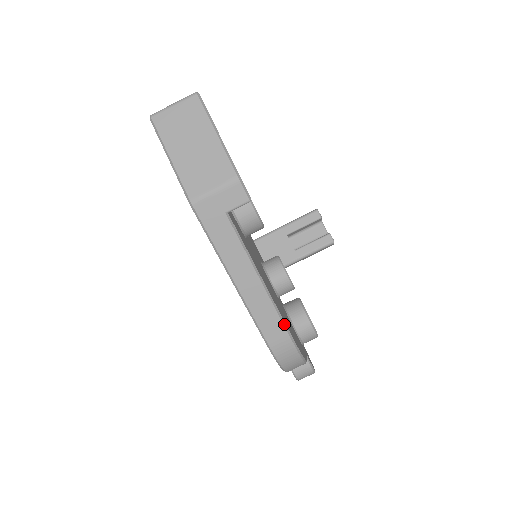
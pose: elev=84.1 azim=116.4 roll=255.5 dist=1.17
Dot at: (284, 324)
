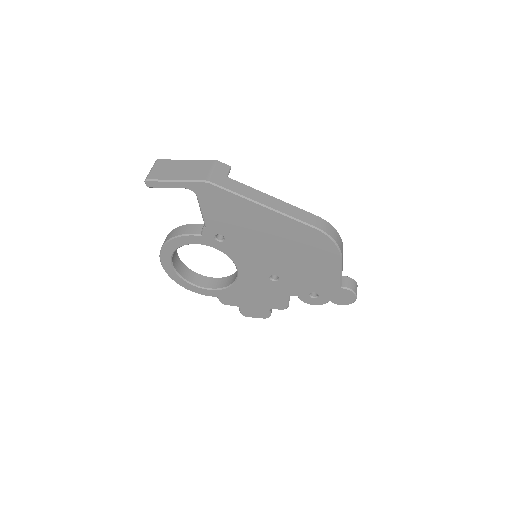
Dot at: (309, 212)
